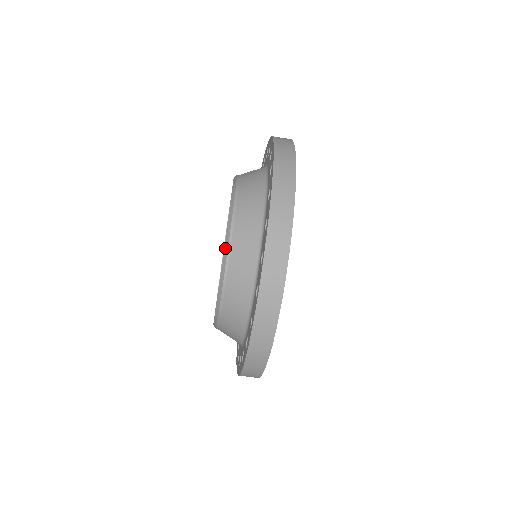
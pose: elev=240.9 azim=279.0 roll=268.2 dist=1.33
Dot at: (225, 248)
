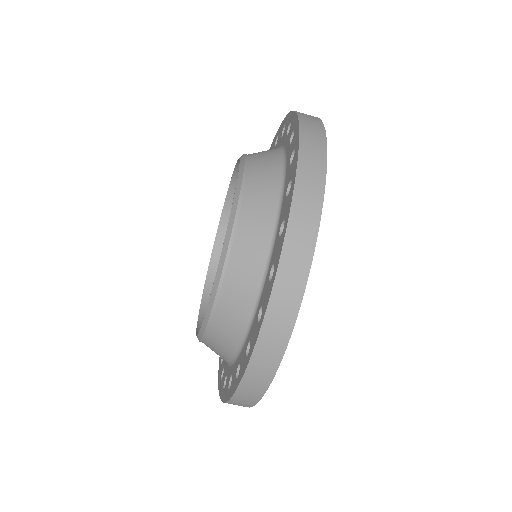
Dot at: (204, 322)
